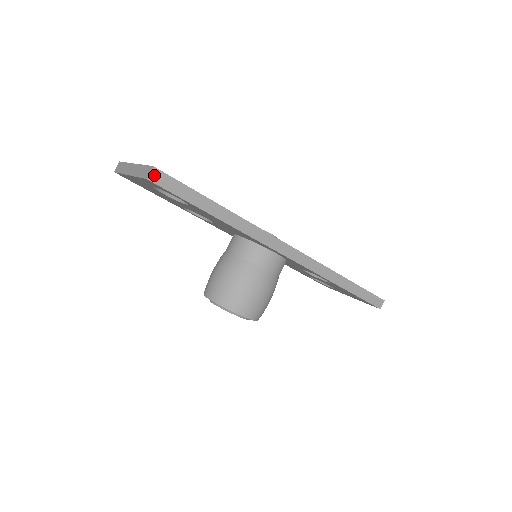
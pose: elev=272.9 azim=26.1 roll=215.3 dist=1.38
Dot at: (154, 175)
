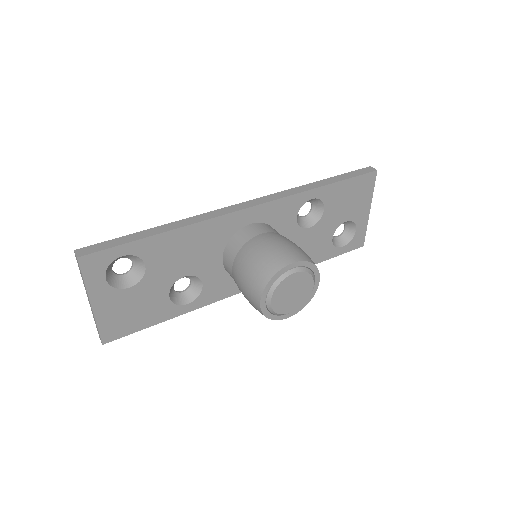
Dot at: (80, 253)
